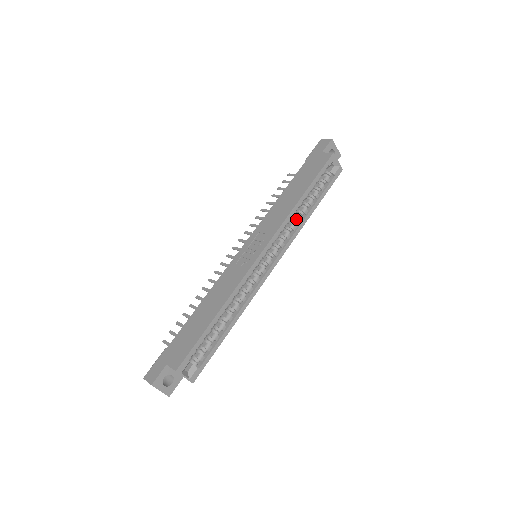
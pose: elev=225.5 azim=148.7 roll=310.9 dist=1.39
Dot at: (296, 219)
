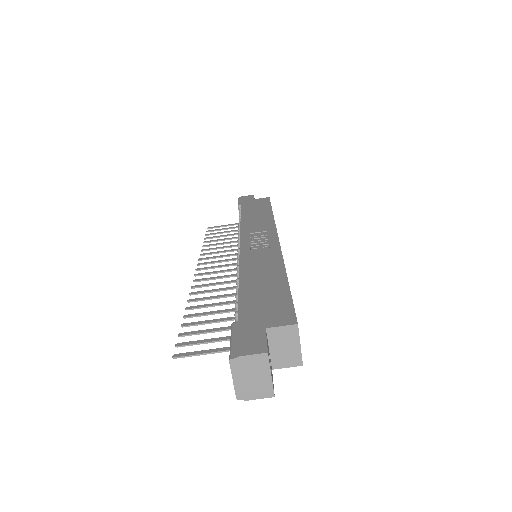
Dot at: occluded
